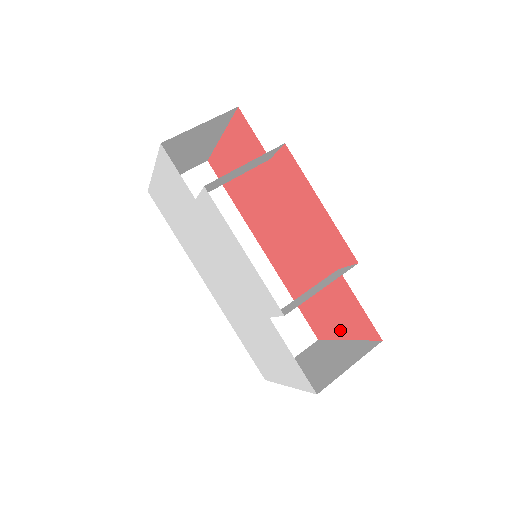
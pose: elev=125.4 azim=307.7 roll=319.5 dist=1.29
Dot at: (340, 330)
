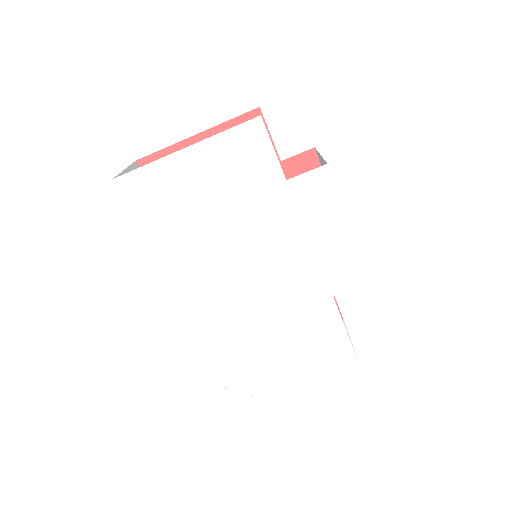
Dot at: occluded
